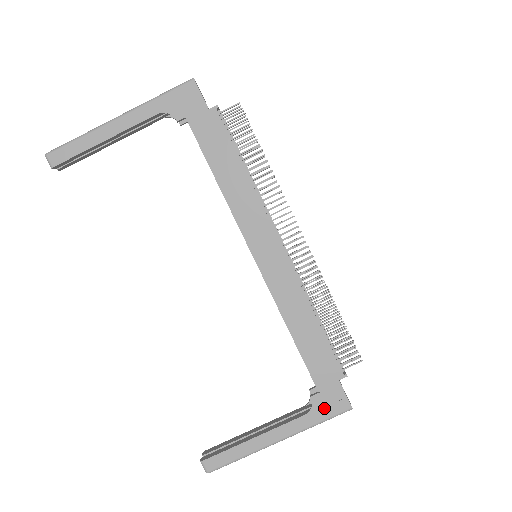
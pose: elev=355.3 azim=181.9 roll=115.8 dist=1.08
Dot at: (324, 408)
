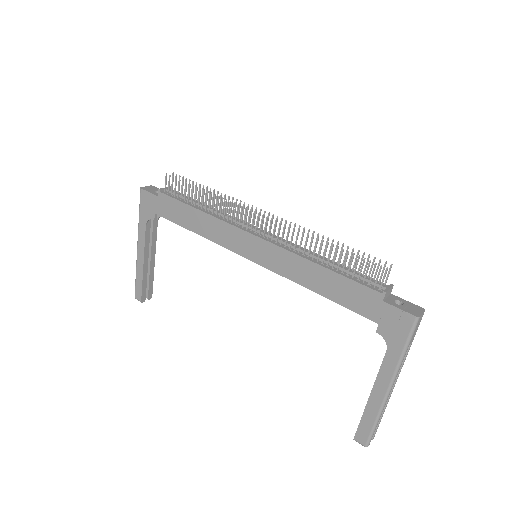
Dot at: (395, 334)
